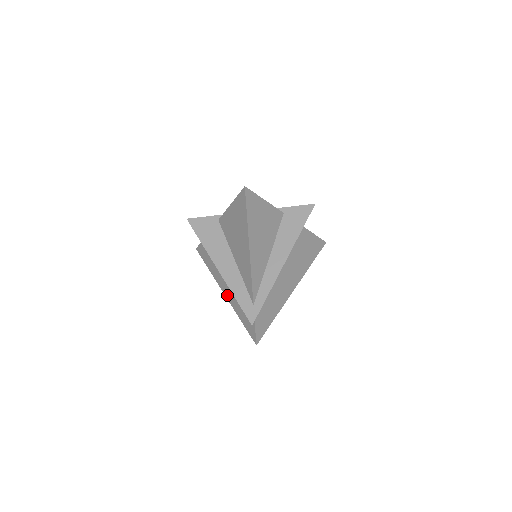
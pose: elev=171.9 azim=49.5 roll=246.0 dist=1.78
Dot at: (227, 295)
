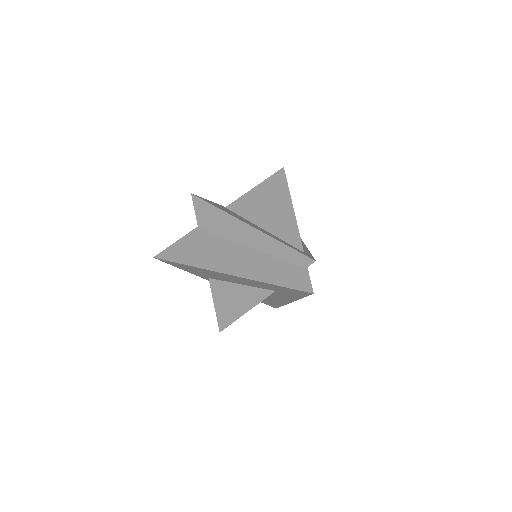
Dot at: (238, 272)
